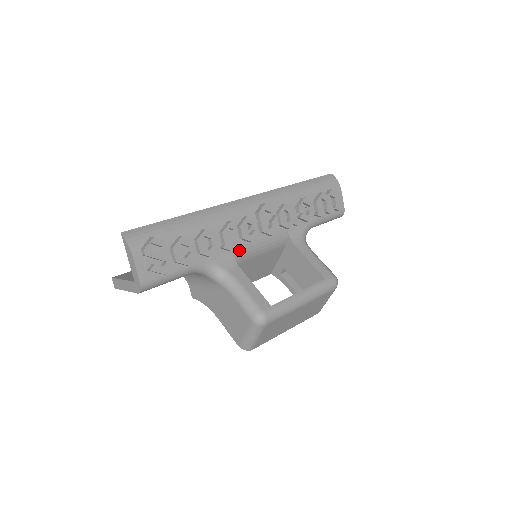
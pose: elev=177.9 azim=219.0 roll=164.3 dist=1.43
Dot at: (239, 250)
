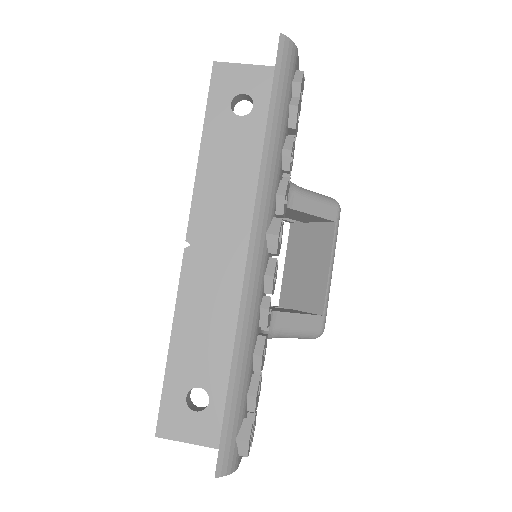
Dot at: occluded
